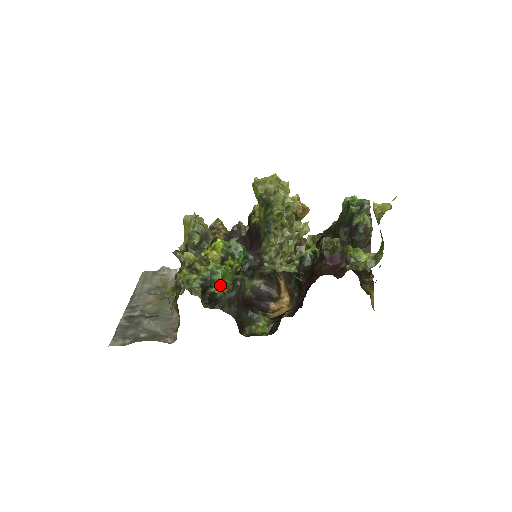
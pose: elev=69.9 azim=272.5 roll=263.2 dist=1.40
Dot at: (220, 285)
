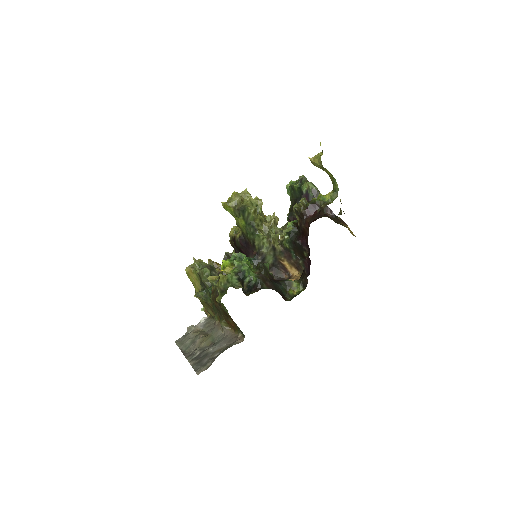
Dot at: (250, 274)
